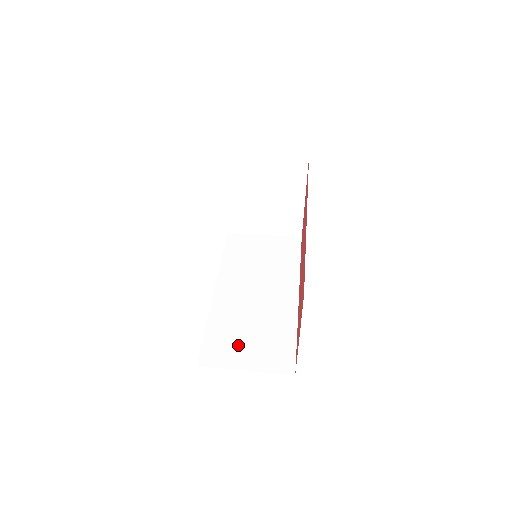
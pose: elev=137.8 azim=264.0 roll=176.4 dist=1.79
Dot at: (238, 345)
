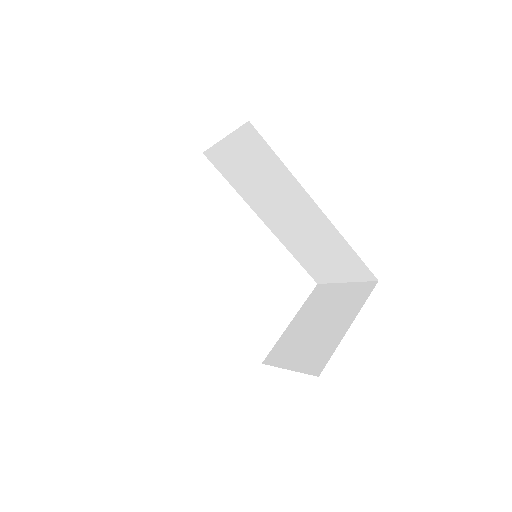
Dot at: occluded
